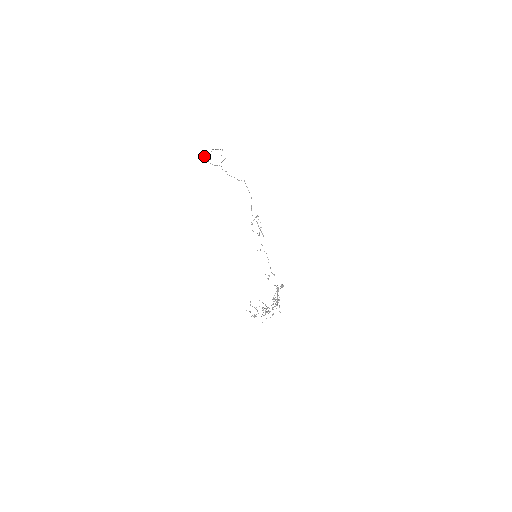
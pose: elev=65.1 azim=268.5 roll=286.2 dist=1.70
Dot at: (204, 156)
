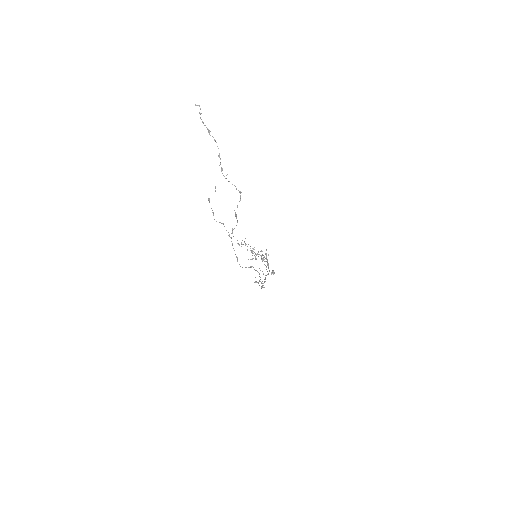
Dot at: occluded
